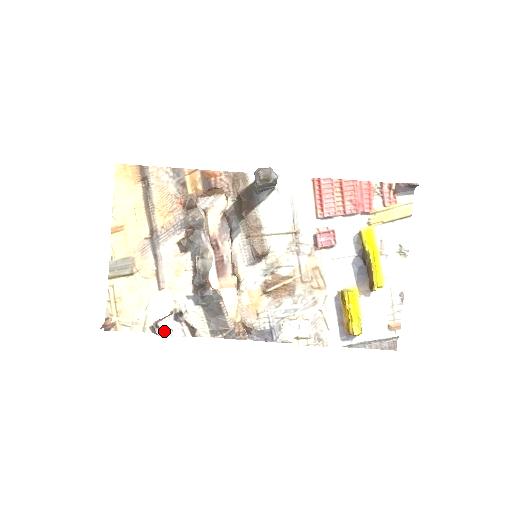
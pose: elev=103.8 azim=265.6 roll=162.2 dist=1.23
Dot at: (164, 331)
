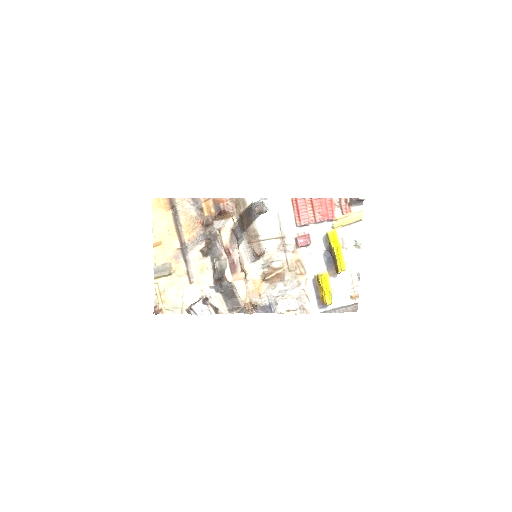
Dot at: (196, 312)
